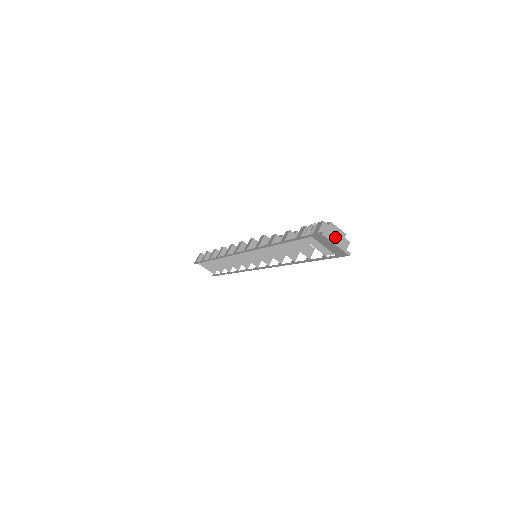
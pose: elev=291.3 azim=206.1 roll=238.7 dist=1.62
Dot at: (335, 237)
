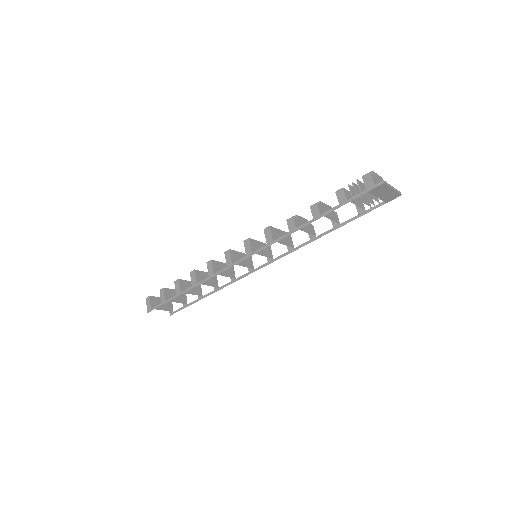
Dot at: occluded
